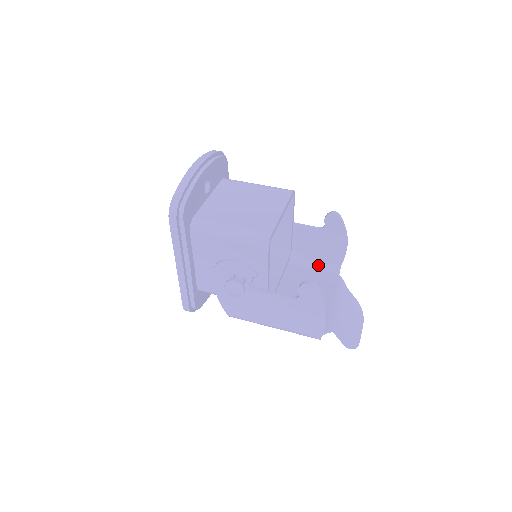
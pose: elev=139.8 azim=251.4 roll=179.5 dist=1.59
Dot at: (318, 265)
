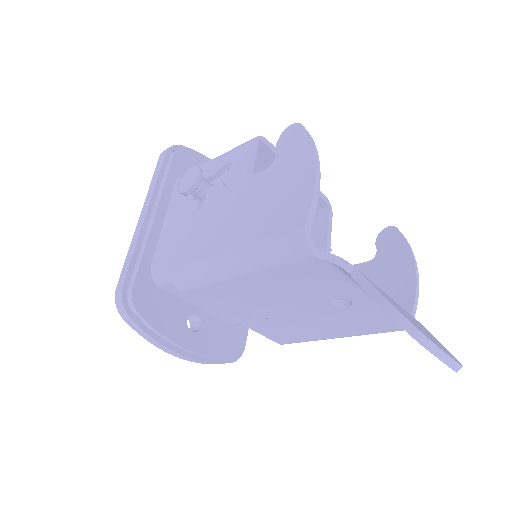
Dot at: occluded
